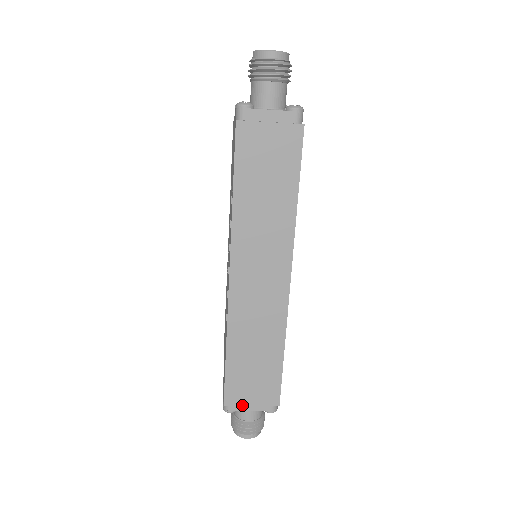
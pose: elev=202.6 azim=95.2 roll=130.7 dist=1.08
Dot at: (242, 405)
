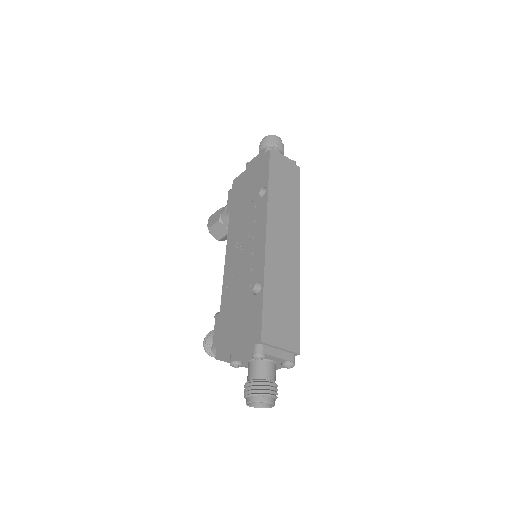
Dot at: (274, 346)
